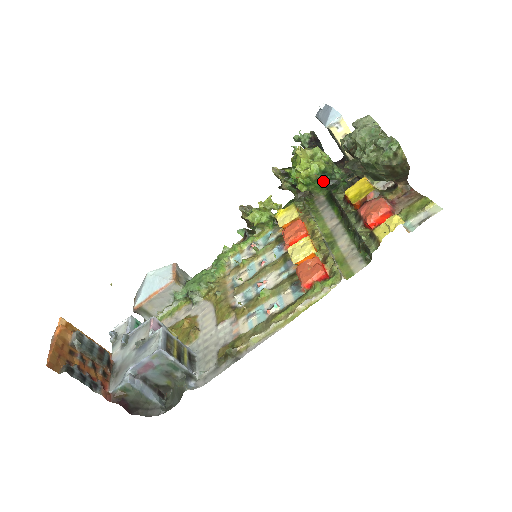
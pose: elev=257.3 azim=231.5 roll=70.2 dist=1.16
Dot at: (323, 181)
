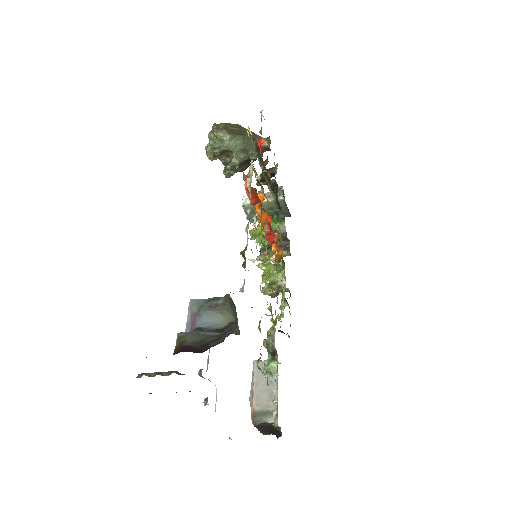
Dot at: occluded
